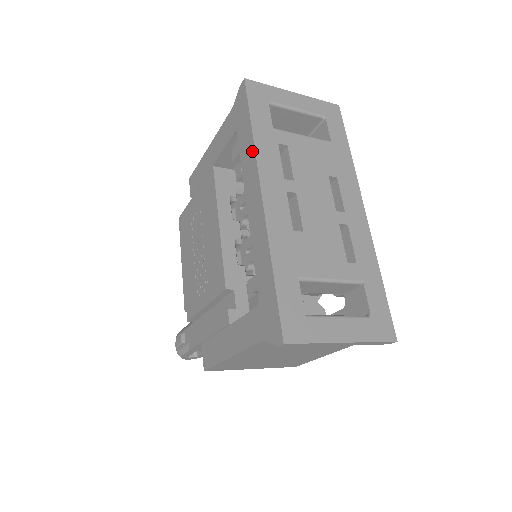
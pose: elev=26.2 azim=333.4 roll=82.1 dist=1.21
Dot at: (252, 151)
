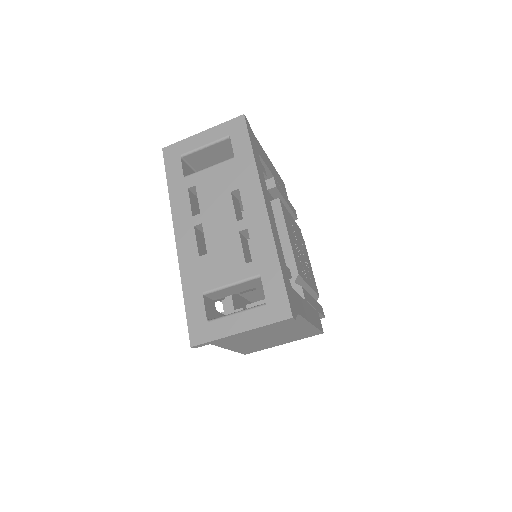
Dot at: (172, 205)
